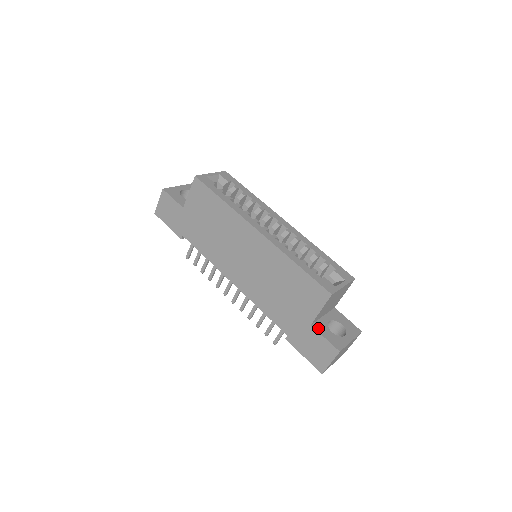
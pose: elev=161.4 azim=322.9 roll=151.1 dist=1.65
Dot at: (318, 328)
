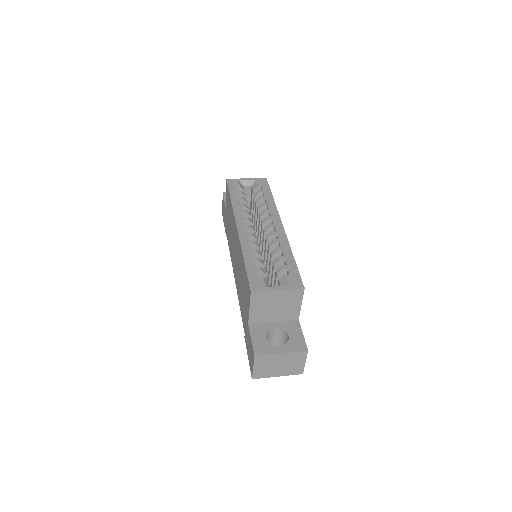
Dot at: (253, 329)
